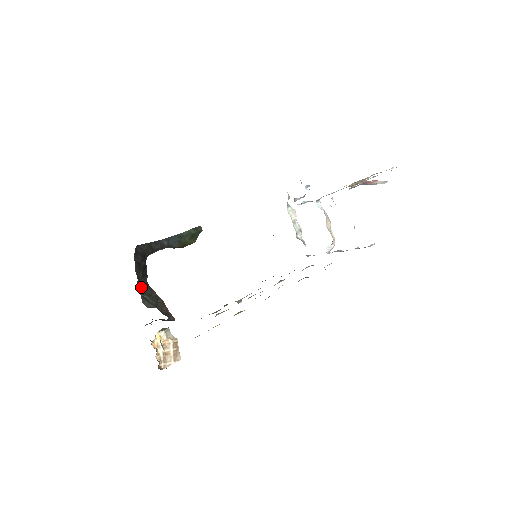
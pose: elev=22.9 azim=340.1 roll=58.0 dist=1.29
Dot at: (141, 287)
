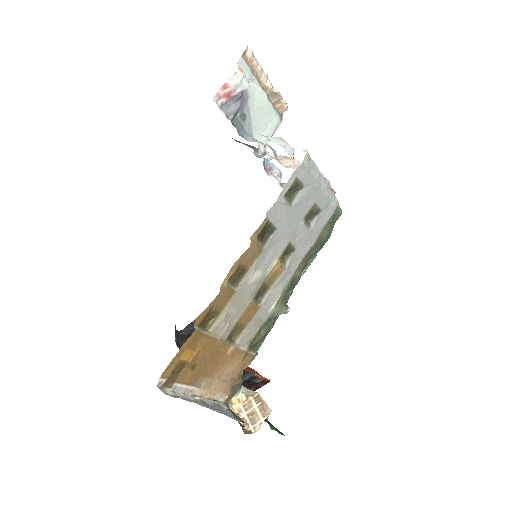
Dot at: occluded
